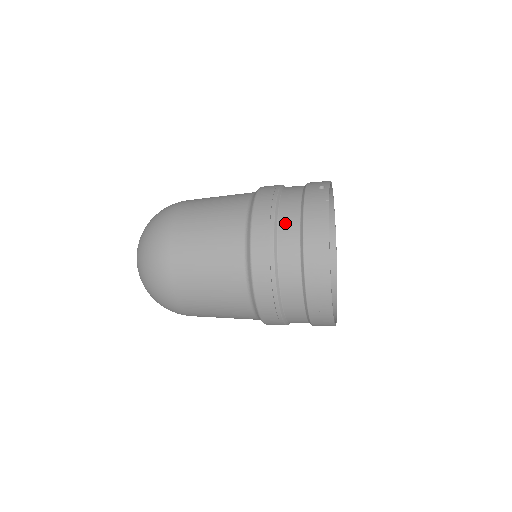
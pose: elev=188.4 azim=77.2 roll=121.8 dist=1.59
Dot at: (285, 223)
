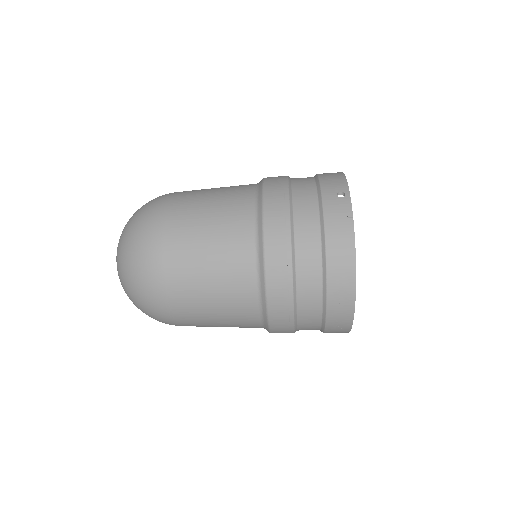
Dot at: (304, 246)
